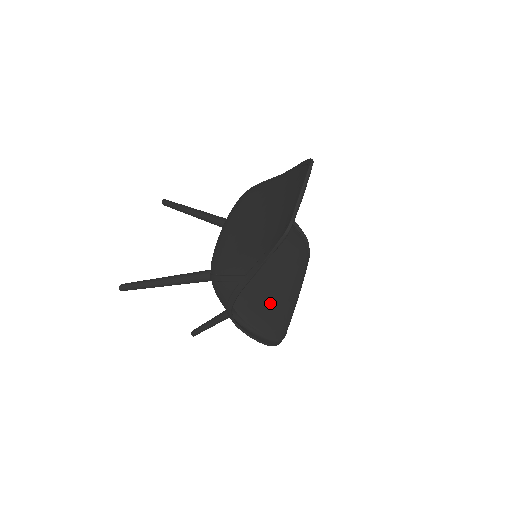
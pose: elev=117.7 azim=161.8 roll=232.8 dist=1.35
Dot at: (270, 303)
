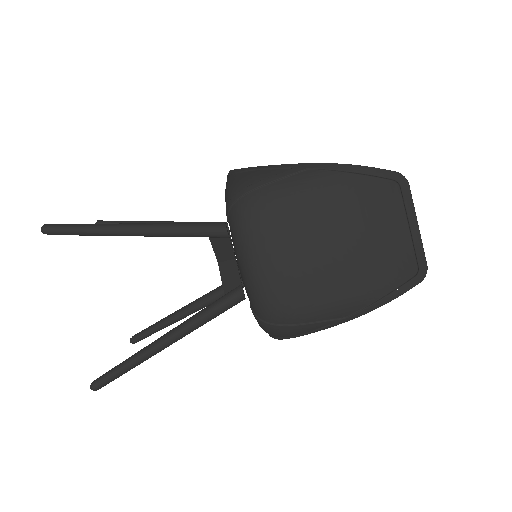
Dot at: occluded
